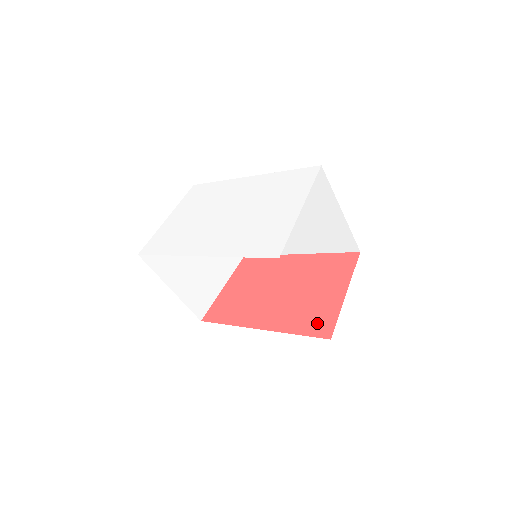
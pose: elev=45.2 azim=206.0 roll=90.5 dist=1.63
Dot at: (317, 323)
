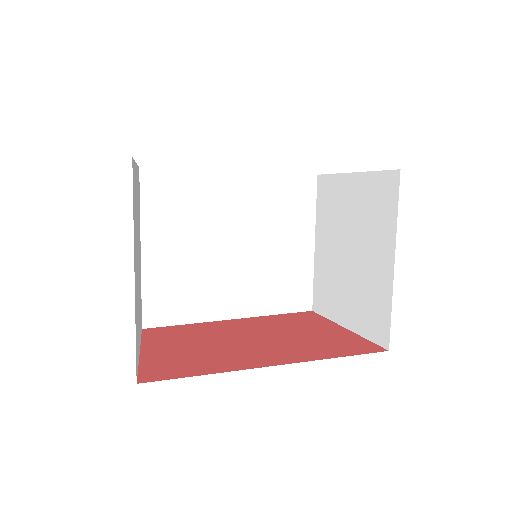
Dot at: (351, 346)
